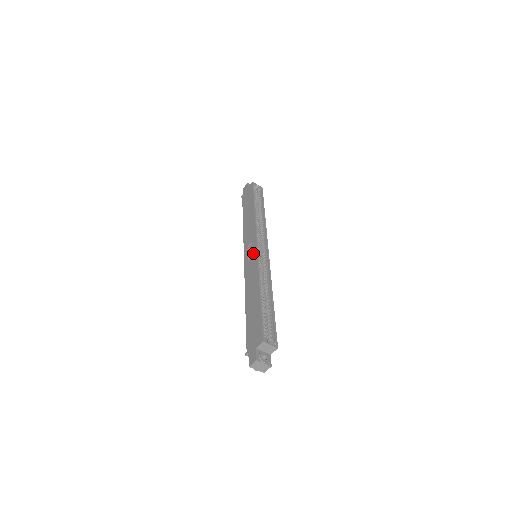
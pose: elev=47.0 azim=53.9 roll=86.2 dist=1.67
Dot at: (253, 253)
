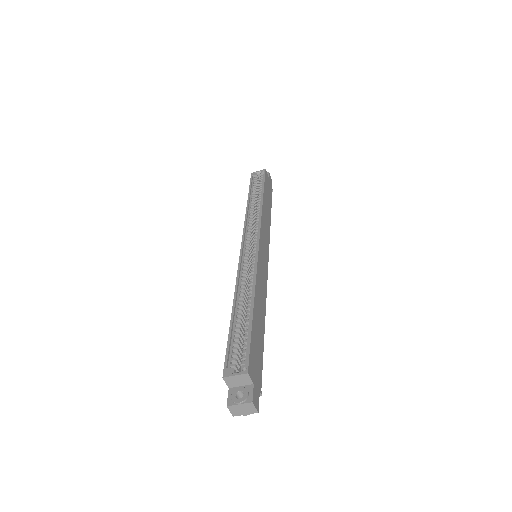
Dot at: occluded
